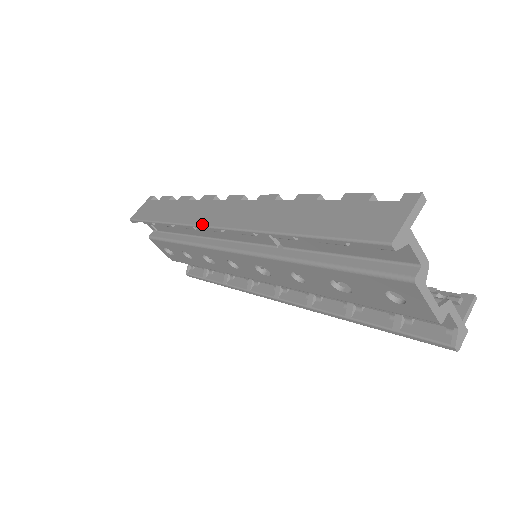
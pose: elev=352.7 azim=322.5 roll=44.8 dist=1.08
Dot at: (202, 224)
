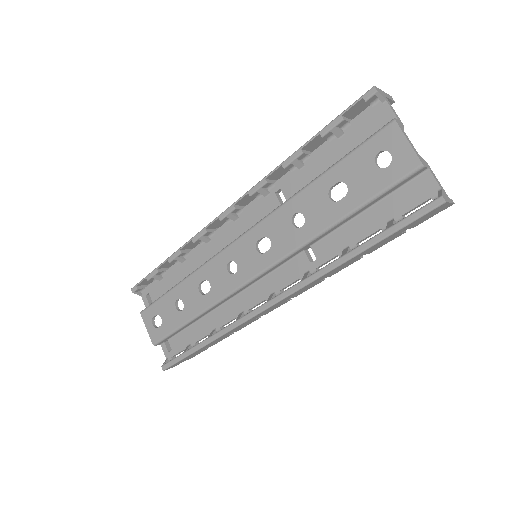
Dot at: (216, 218)
